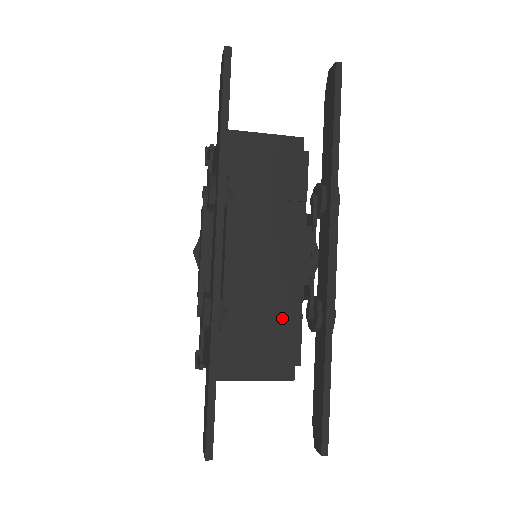
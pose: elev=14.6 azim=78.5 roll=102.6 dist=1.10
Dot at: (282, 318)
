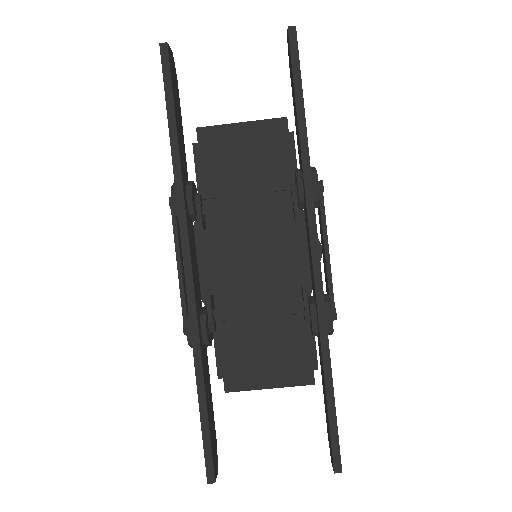
Dot at: (290, 320)
